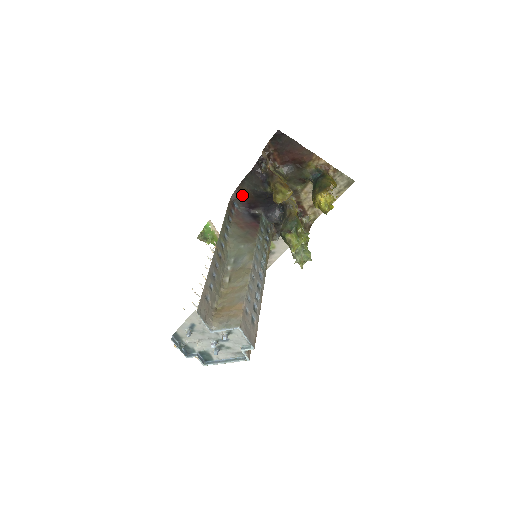
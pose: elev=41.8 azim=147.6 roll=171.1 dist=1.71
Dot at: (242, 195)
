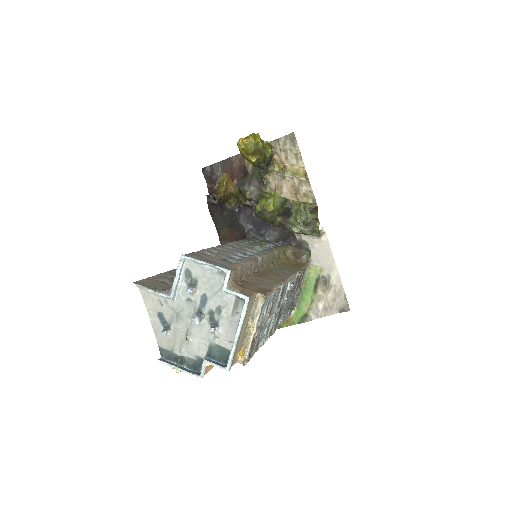
Dot at: (227, 241)
